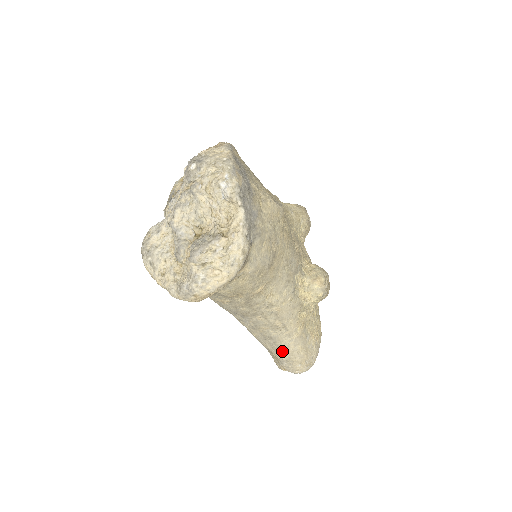
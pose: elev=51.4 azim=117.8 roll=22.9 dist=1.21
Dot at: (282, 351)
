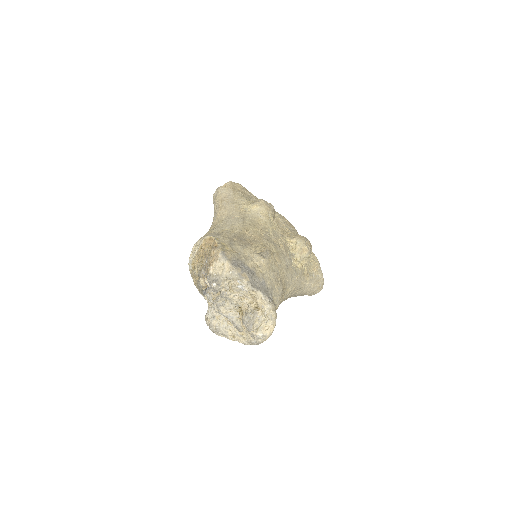
Dot at: (304, 294)
